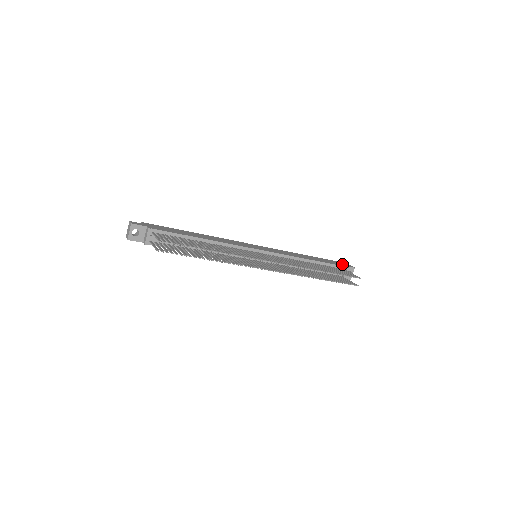
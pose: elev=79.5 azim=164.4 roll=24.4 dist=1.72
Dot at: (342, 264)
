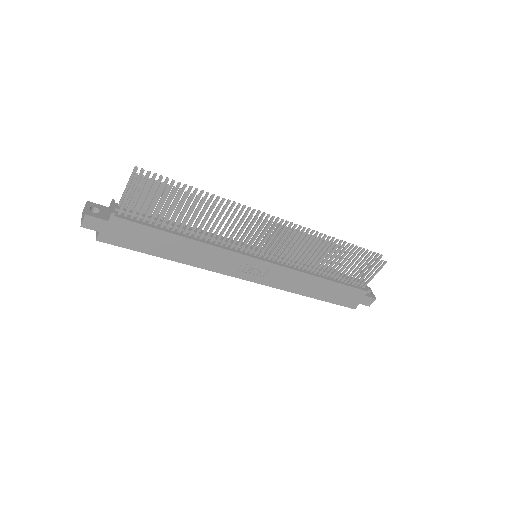
Dot at: occluded
